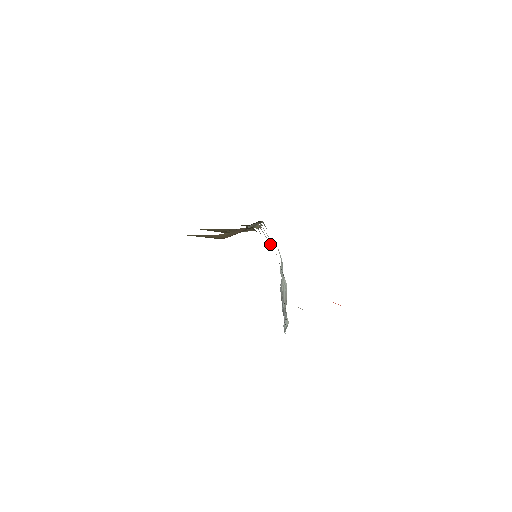
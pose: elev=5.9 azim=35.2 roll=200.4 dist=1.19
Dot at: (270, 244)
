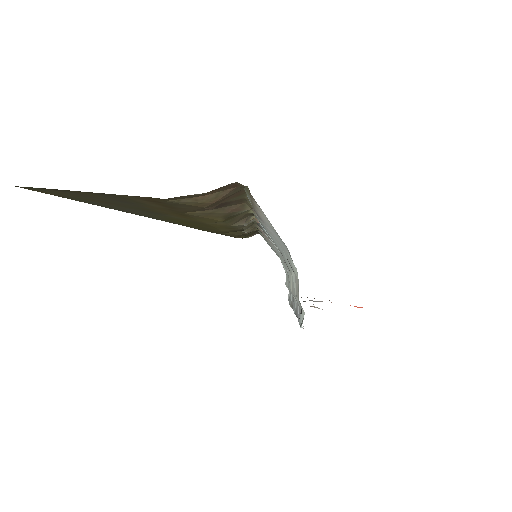
Dot at: (270, 237)
